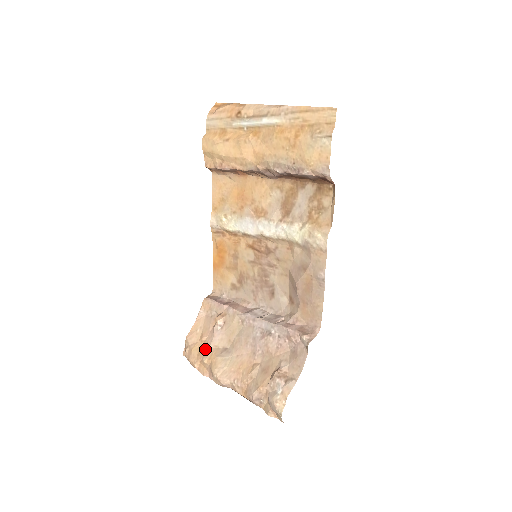
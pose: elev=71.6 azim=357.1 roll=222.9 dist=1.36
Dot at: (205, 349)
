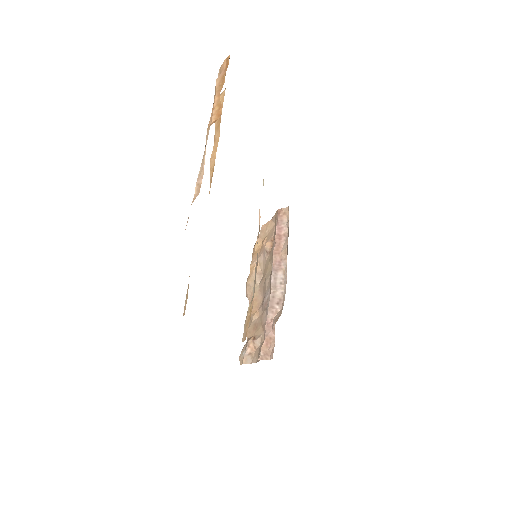
Dot at: occluded
